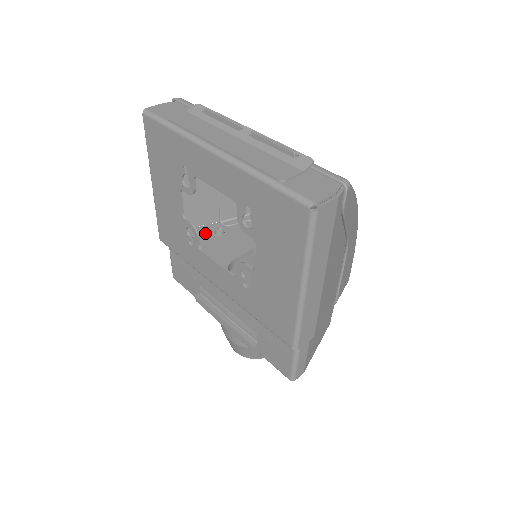
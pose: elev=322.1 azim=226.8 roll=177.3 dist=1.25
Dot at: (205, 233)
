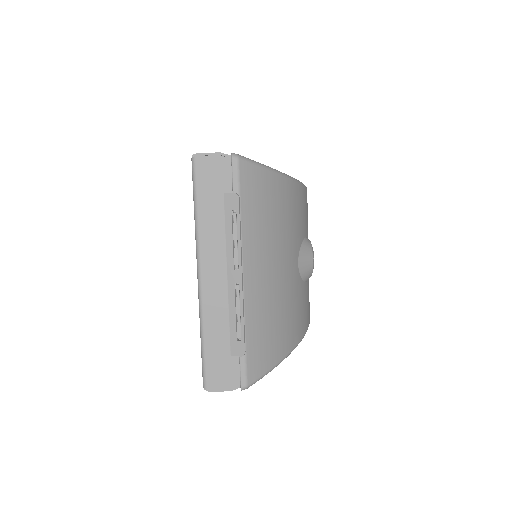
Dot at: occluded
